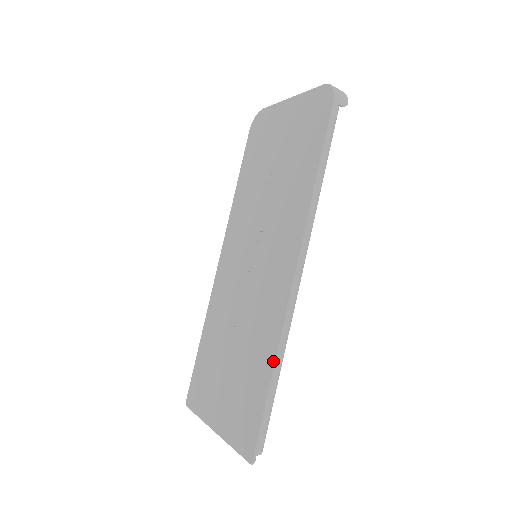
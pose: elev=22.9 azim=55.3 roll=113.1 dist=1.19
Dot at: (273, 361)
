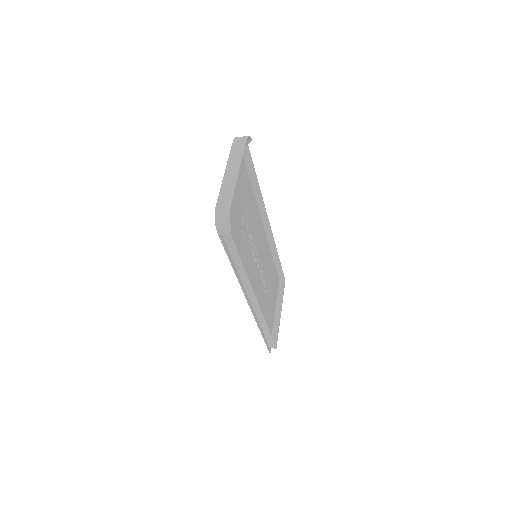
Dot at: (259, 328)
